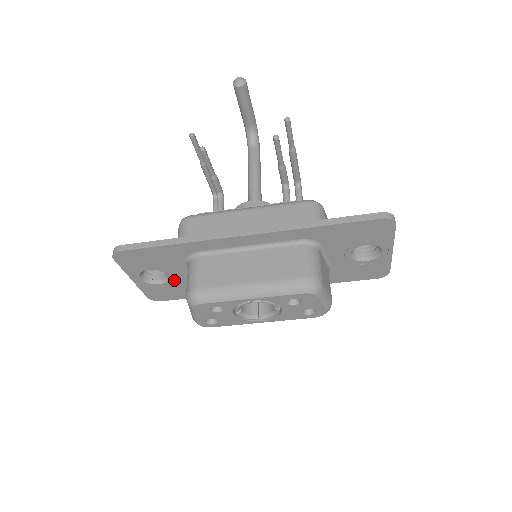
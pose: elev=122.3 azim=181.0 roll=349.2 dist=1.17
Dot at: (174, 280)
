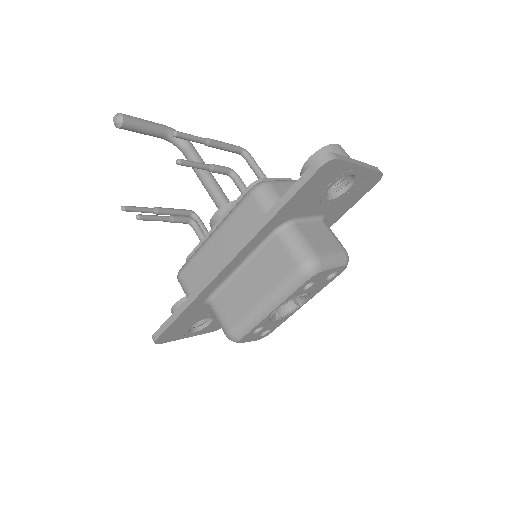
Dot at: occluded
